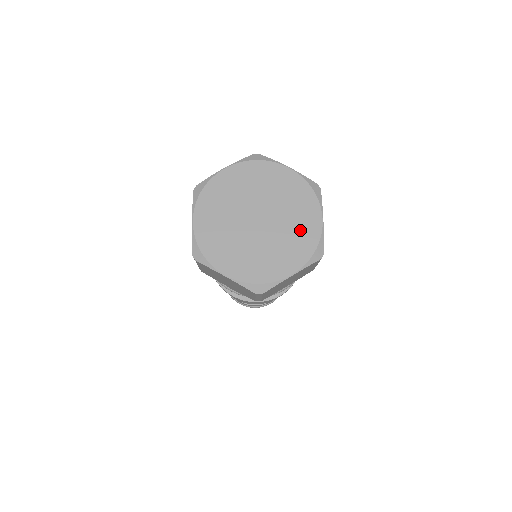
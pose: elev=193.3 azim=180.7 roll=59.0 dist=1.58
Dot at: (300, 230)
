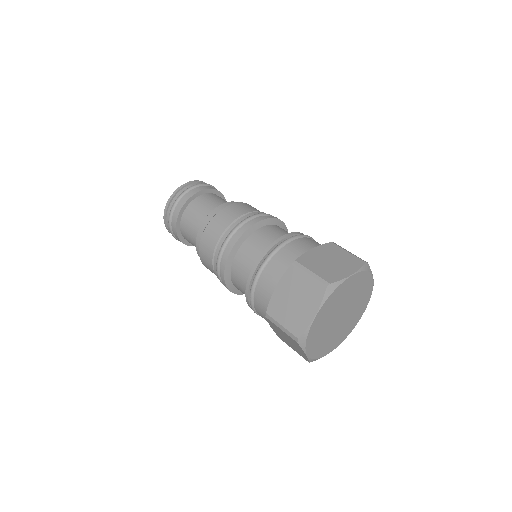
Dot at: (351, 323)
